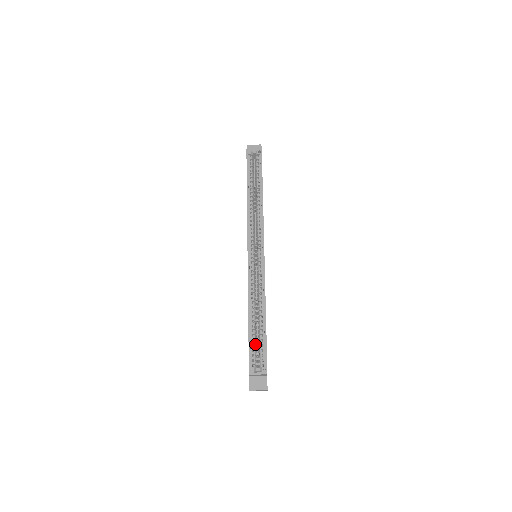
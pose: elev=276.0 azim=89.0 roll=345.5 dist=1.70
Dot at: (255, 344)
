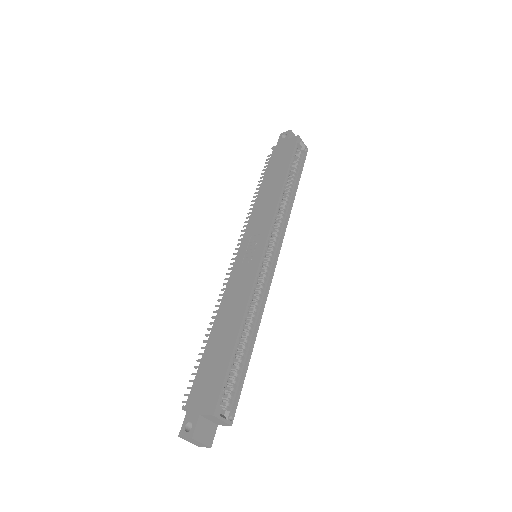
Dot at: (229, 372)
